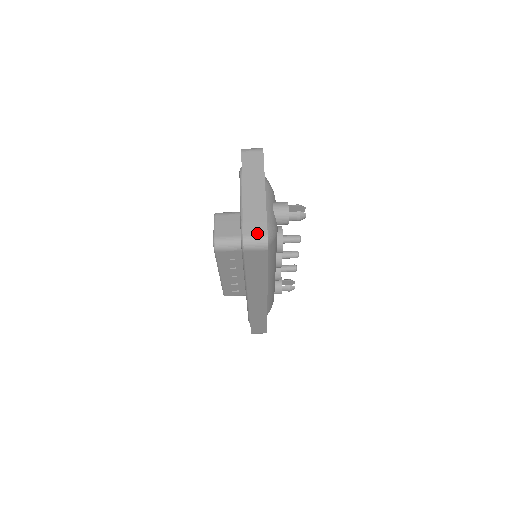
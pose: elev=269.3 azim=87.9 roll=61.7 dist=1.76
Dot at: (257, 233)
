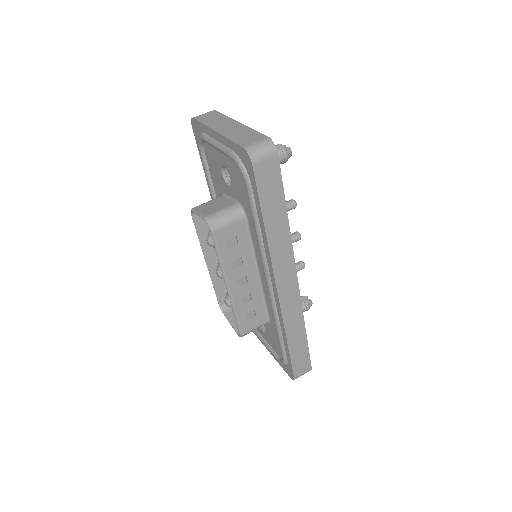
Dot at: (257, 141)
